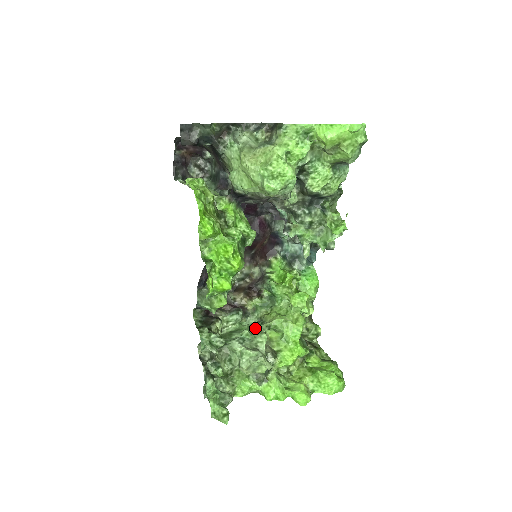
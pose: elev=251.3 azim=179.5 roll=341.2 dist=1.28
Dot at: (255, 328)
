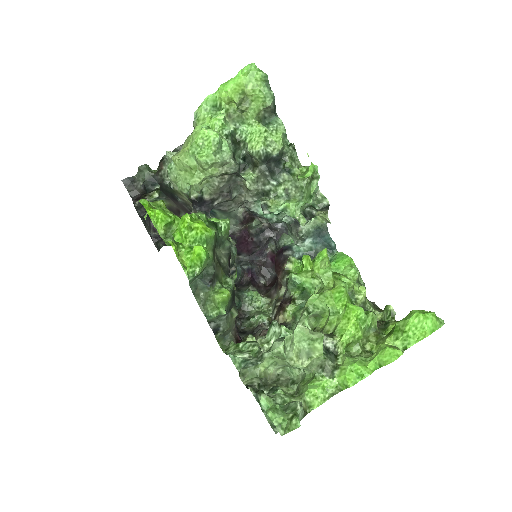
Dot at: occluded
